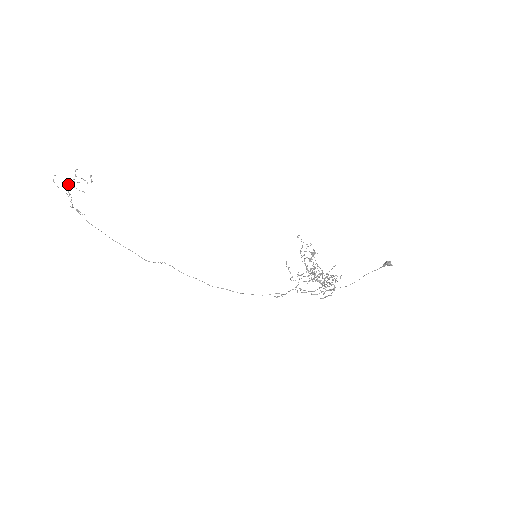
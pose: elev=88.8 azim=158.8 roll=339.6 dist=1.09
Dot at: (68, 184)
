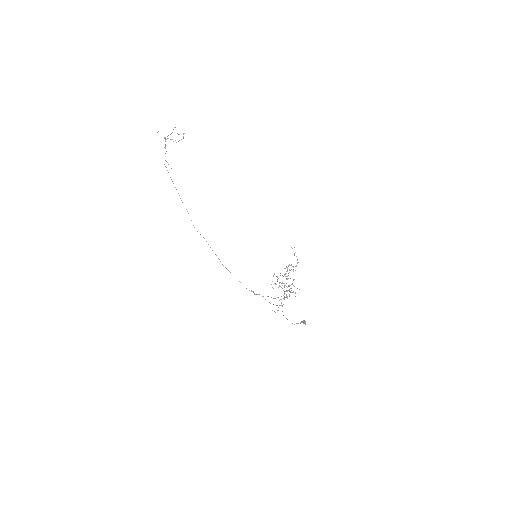
Dot at: (166, 139)
